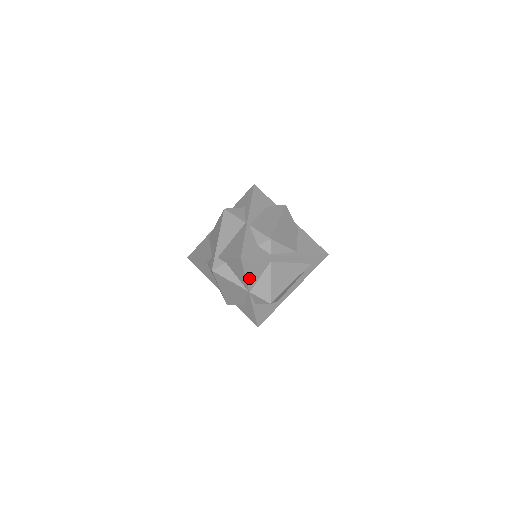
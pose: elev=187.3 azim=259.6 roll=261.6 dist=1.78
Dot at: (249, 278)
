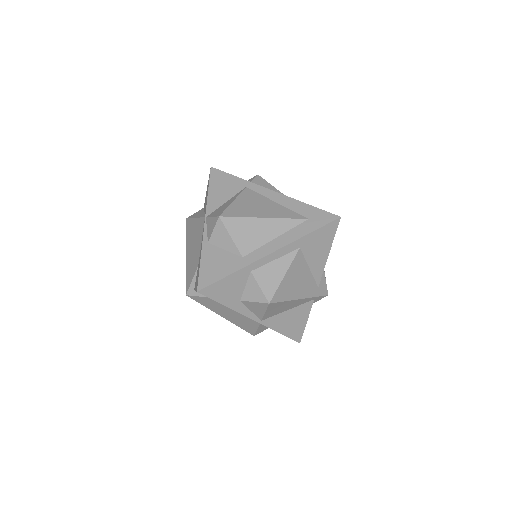
Dot at: (212, 197)
